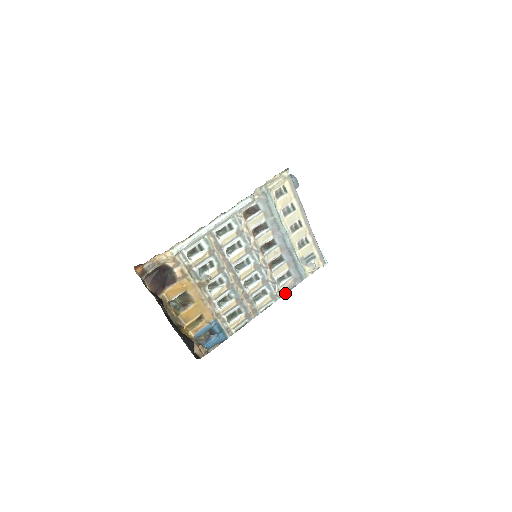
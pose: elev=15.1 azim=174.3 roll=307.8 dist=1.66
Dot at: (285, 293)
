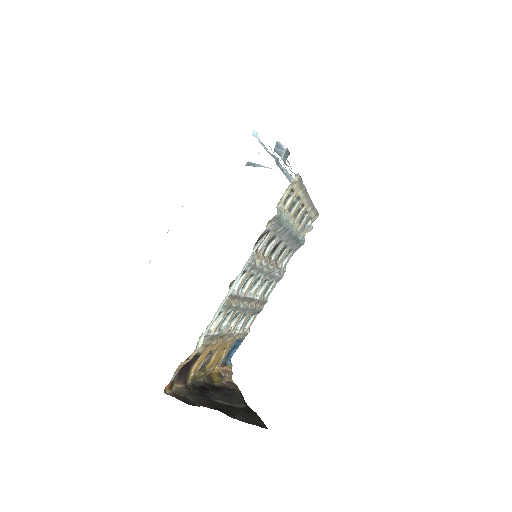
Dot at: occluded
